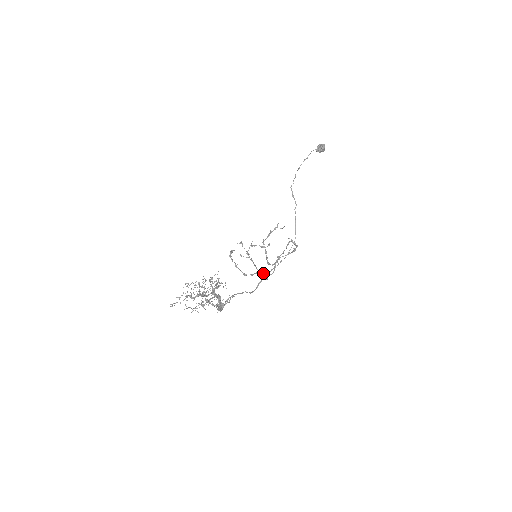
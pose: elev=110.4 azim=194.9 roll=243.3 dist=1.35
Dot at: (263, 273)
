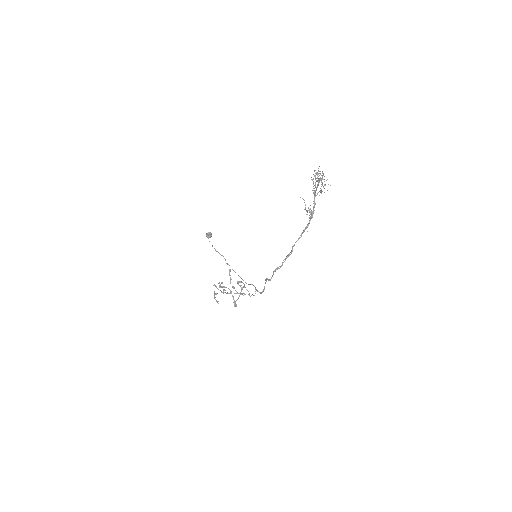
Dot at: occluded
